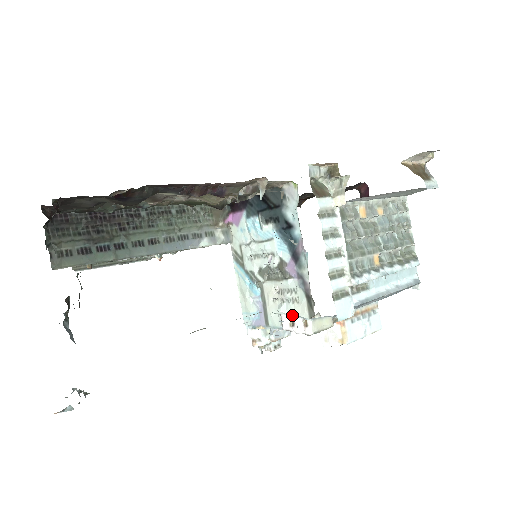
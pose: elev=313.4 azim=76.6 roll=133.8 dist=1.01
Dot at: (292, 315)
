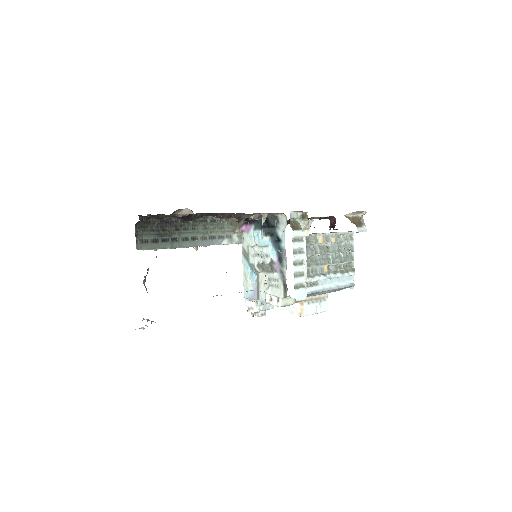
Dot at: occluded
